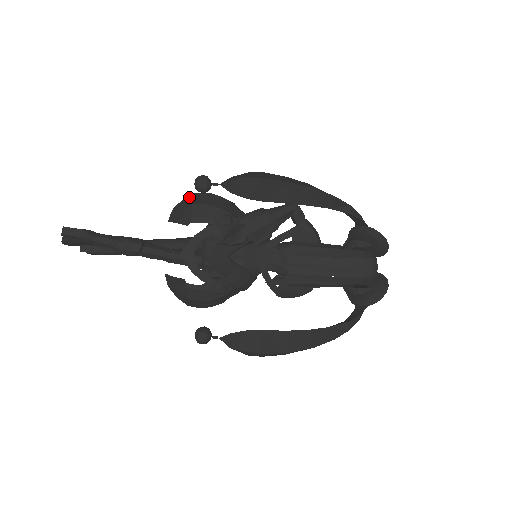
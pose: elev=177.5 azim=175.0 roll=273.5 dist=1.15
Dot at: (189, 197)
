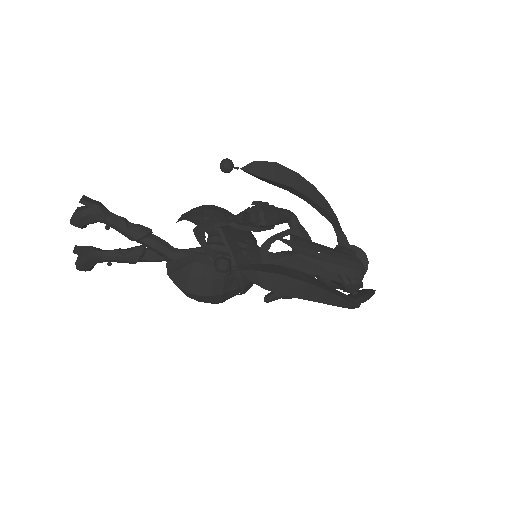
Dot at: occluded
